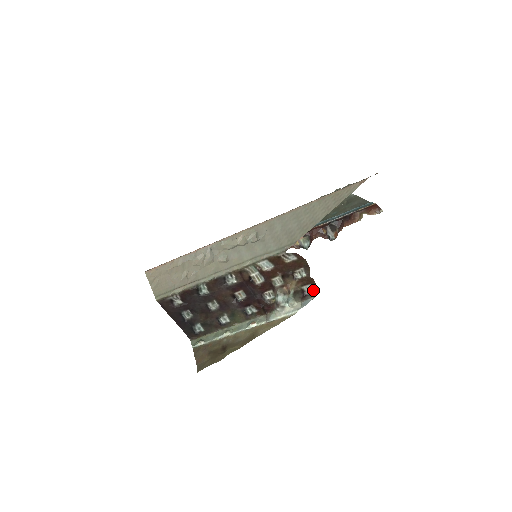
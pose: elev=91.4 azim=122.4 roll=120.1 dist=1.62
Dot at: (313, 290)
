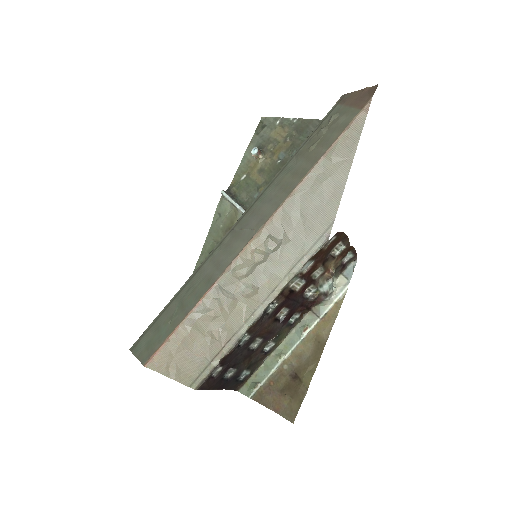
Dot at: (352, 256)
